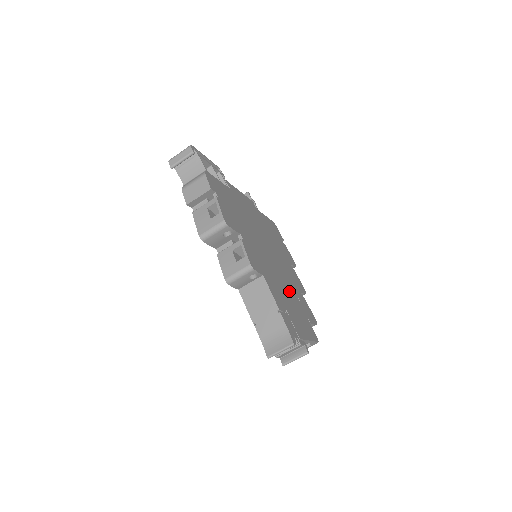
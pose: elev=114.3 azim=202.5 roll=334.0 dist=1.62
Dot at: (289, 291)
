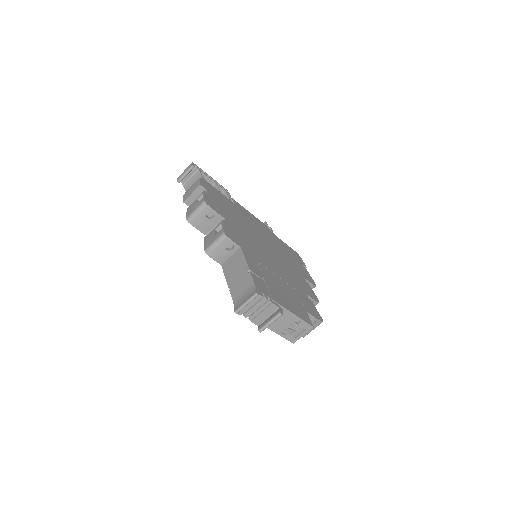
Dot at: (283, 280)
